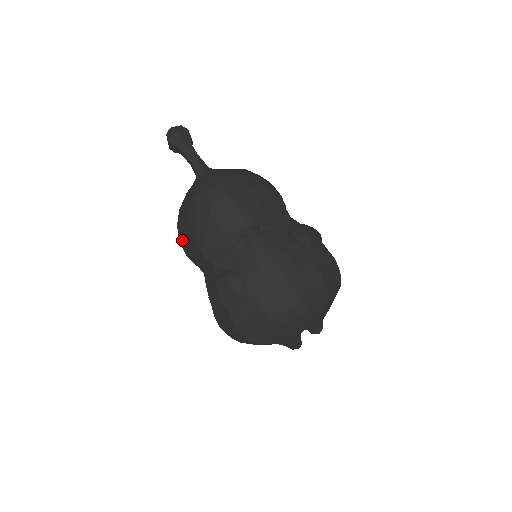
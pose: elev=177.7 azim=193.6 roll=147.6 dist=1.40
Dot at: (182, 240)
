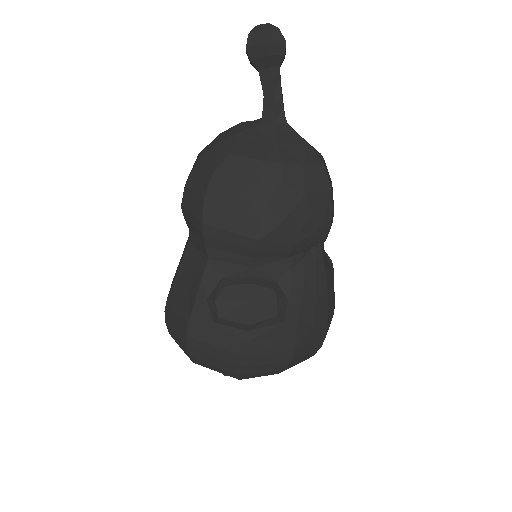
Dot at: (216, 201)
